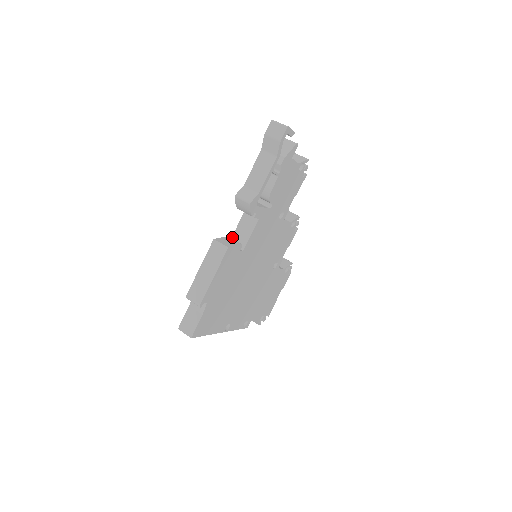
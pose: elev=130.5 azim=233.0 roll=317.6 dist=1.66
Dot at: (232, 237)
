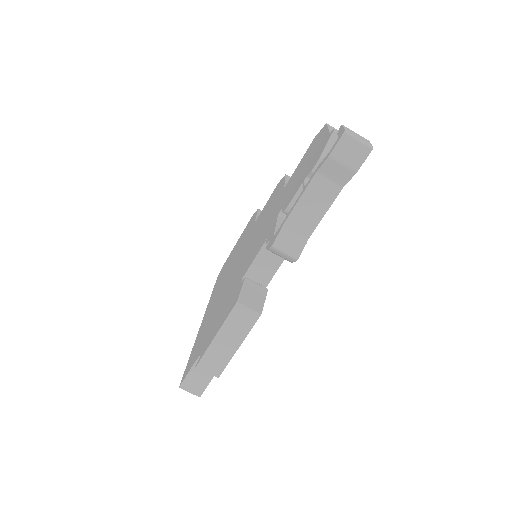
Dot at: (247, 272)
